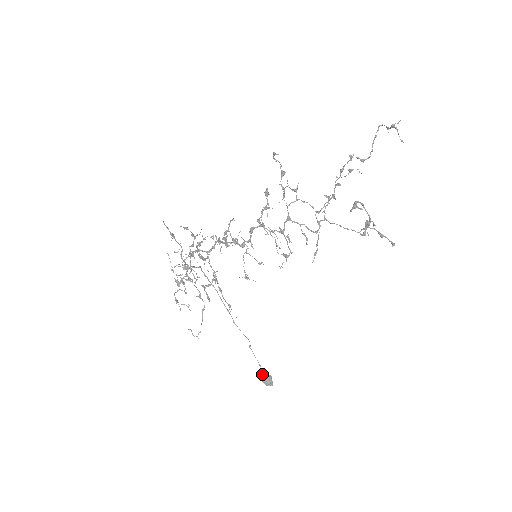
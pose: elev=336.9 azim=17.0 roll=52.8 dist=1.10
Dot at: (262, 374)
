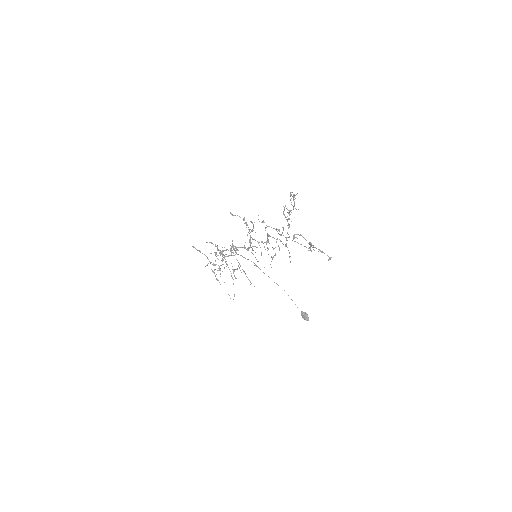
Dot at: (301, 312)
